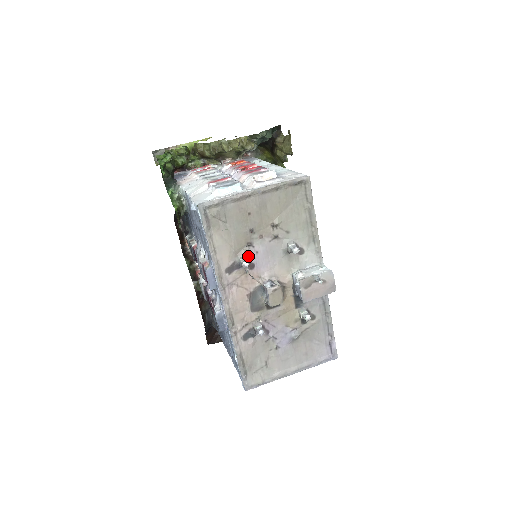
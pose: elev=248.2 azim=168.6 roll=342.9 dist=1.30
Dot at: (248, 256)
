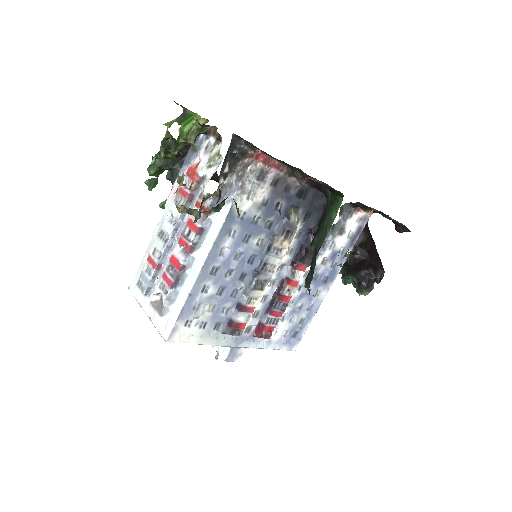
Dot at: occluded
